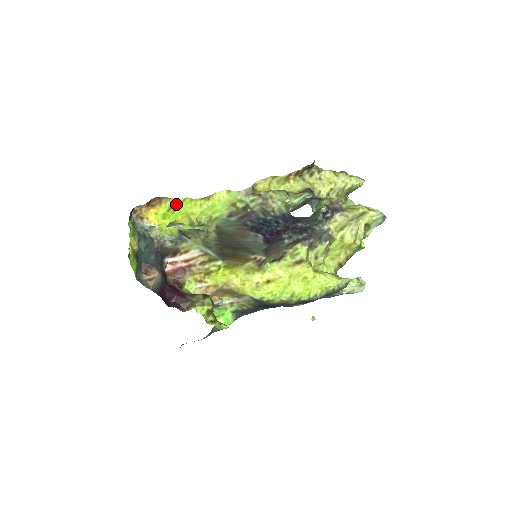
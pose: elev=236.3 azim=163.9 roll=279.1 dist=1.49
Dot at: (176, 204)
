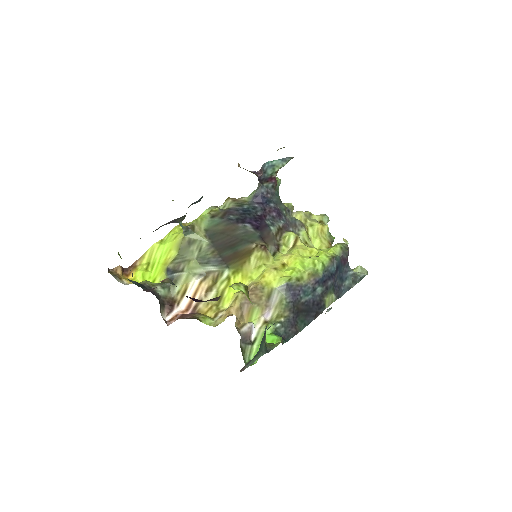
Dot at: (154, 251)
